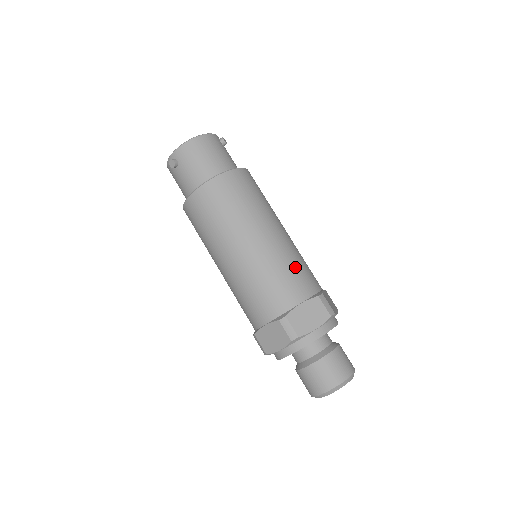
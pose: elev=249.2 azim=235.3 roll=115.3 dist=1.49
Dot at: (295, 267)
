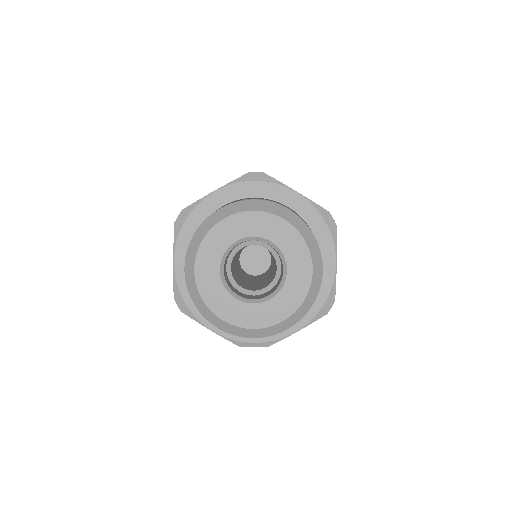
Dot at: occluded
